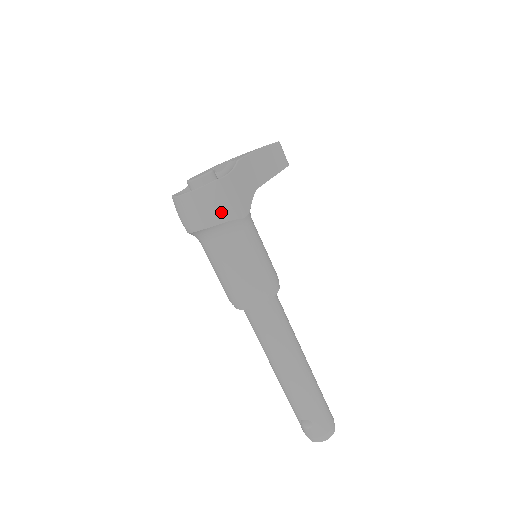
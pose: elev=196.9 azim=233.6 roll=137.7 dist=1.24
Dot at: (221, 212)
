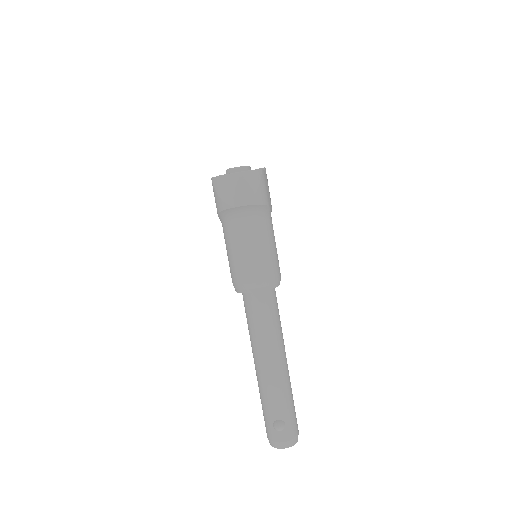
Dot at: (262, 195)
